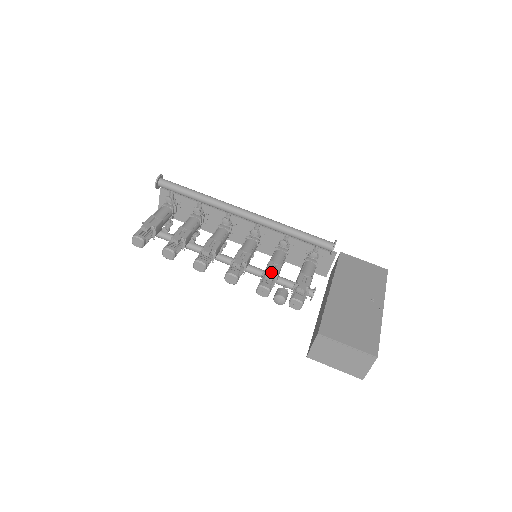
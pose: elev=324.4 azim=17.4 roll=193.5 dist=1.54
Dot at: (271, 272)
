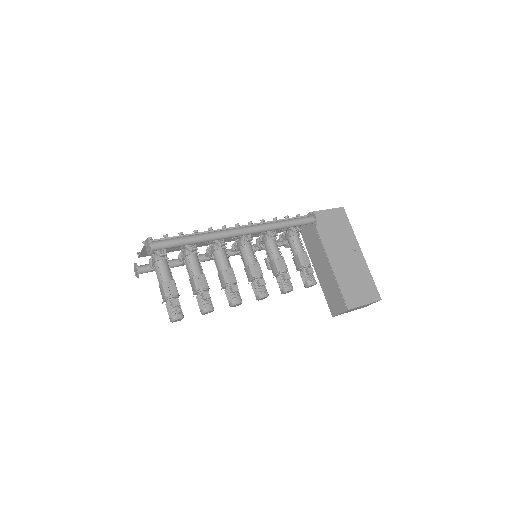
Dot at: (286, 273)
